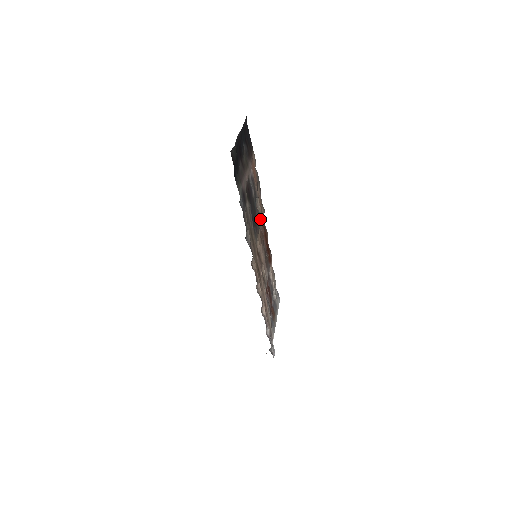
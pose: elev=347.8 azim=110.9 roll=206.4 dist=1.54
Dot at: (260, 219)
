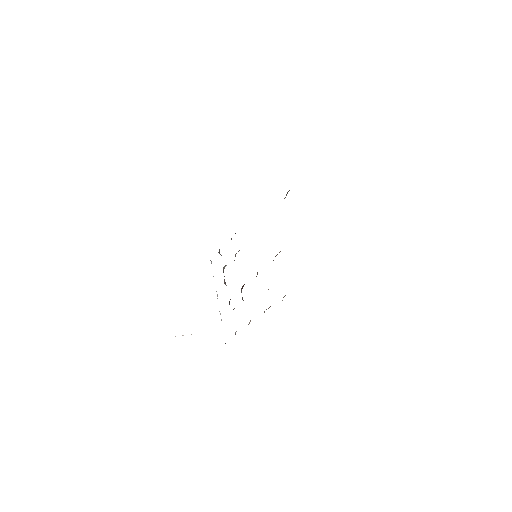
Dot at: occluded
